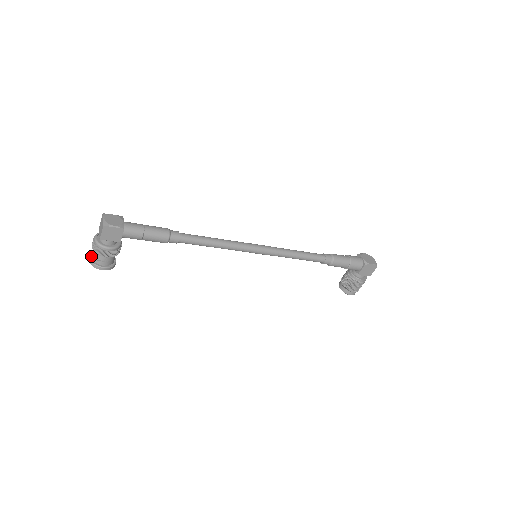
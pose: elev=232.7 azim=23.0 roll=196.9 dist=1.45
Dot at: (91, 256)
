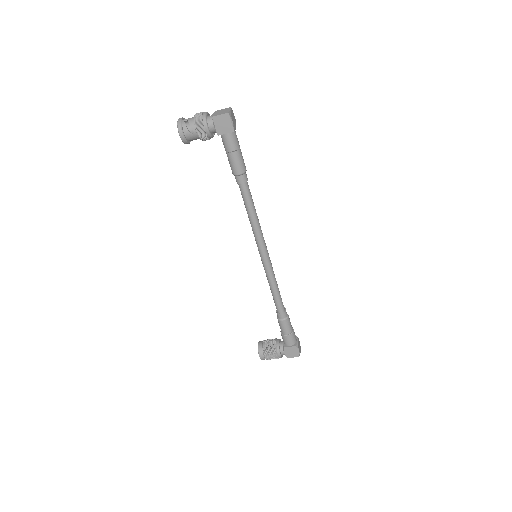
Dot at: (183, 119)
